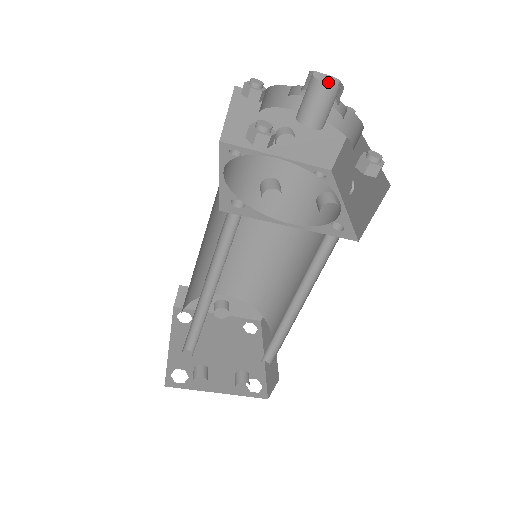
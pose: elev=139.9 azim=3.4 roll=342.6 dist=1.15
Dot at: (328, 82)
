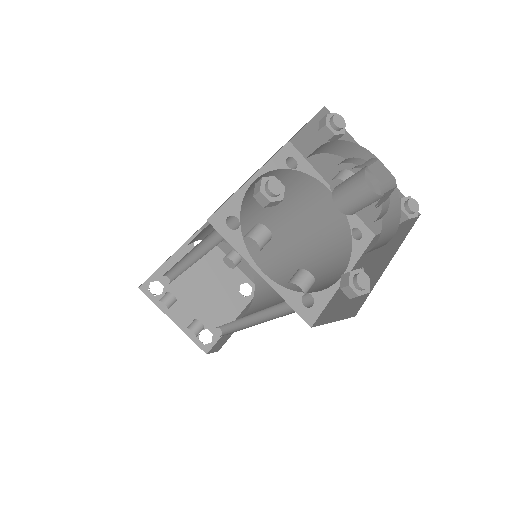
Dot at: (387, 178)
